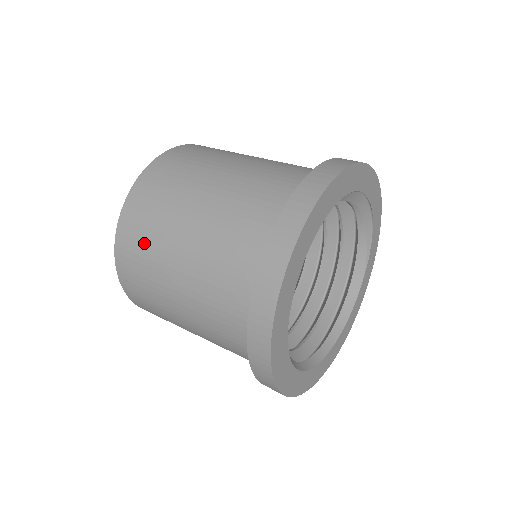
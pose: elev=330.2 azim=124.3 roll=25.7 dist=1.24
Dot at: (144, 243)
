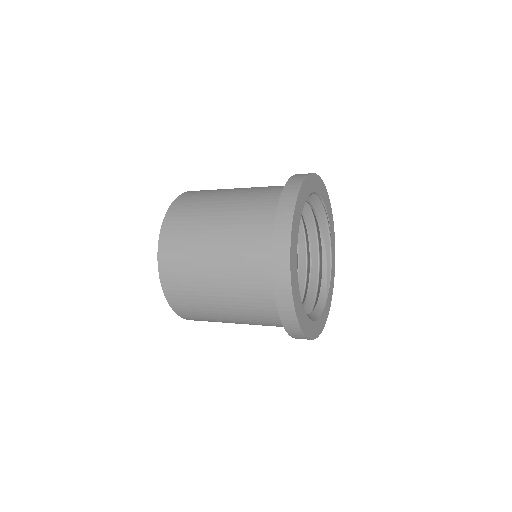
Dot at: (197, 200)
